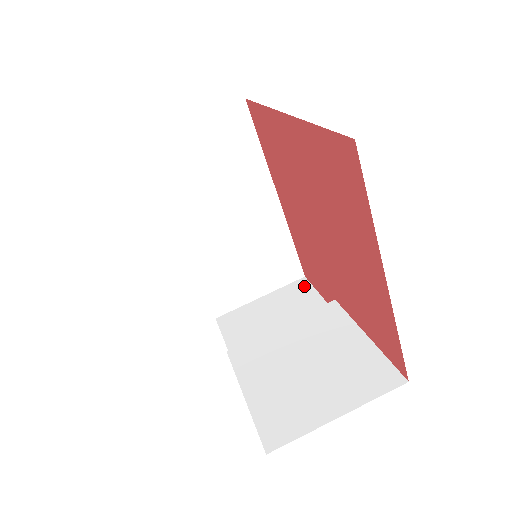
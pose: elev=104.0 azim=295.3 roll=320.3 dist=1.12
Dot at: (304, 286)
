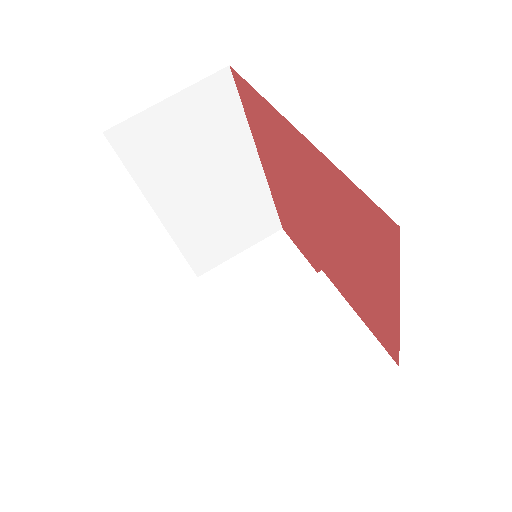
Dot at: (283, 241)
